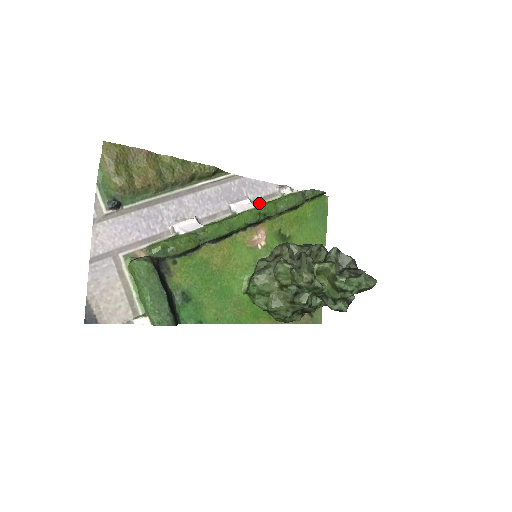
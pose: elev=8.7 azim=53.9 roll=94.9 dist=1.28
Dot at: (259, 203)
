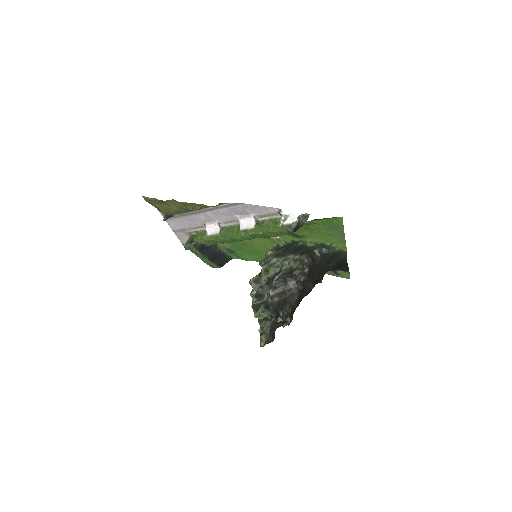
Dot at: (264, 218)
